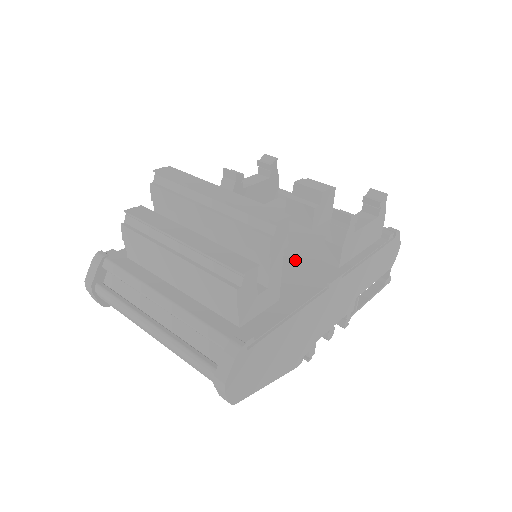
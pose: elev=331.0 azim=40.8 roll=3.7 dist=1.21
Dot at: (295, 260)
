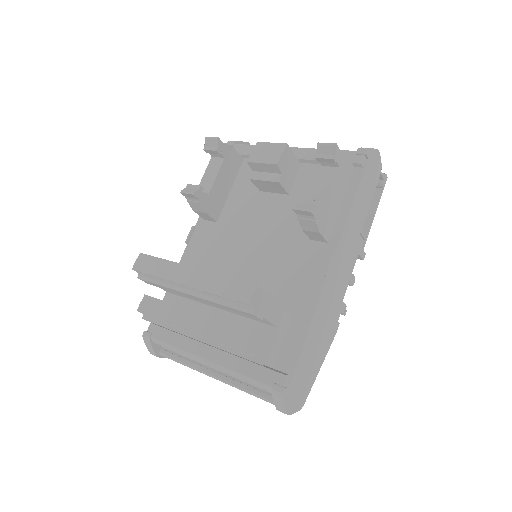
Dot at: (288, 253)
